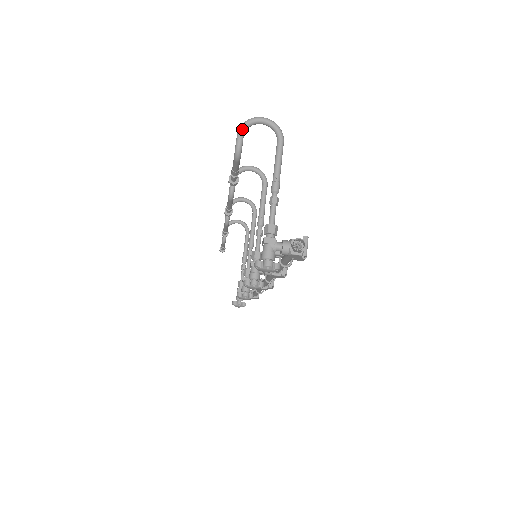
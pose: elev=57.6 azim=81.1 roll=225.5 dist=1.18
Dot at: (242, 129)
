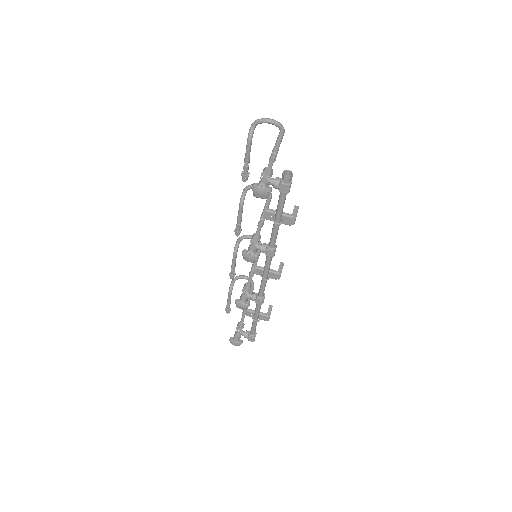
Dot at: (255, 121)
